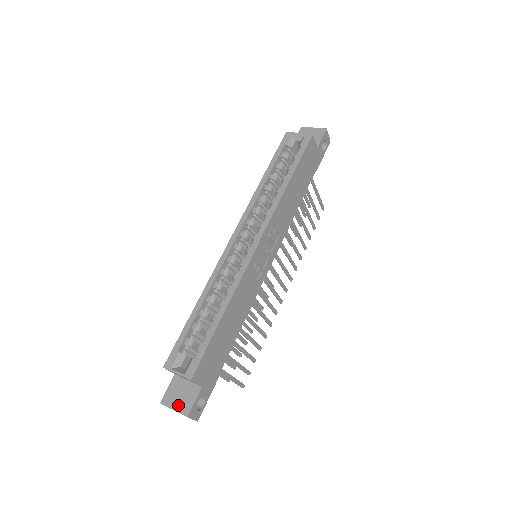
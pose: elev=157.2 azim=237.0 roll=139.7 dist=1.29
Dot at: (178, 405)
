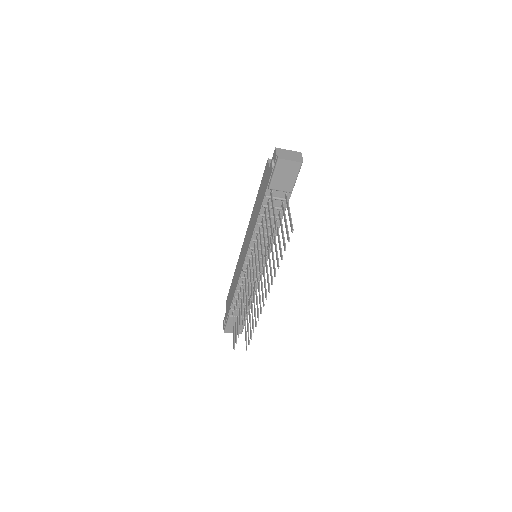
Dot at: occluded
